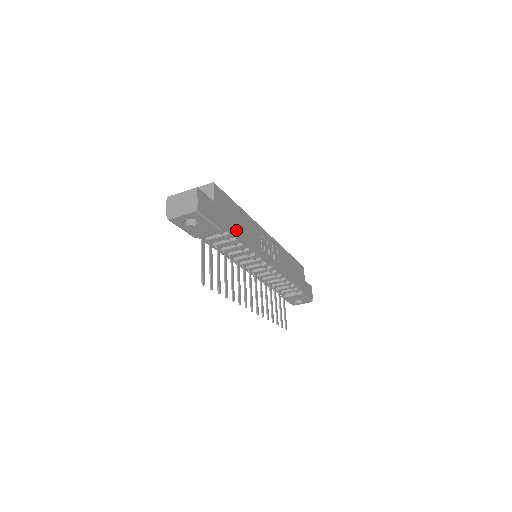
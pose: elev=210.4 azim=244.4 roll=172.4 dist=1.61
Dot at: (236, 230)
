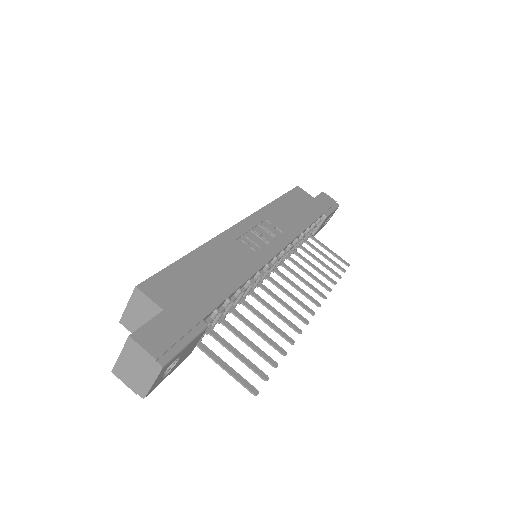
Dot at: (218, 290)
